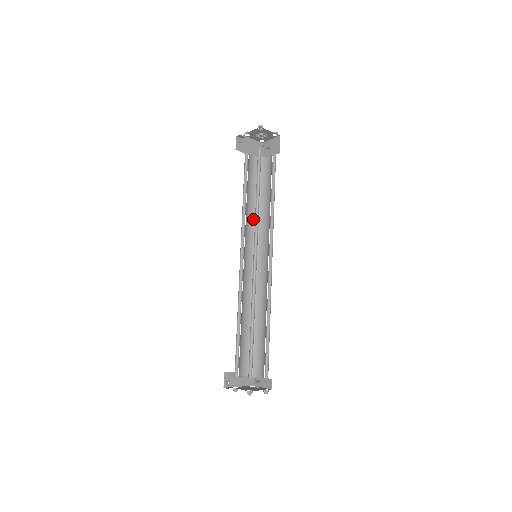
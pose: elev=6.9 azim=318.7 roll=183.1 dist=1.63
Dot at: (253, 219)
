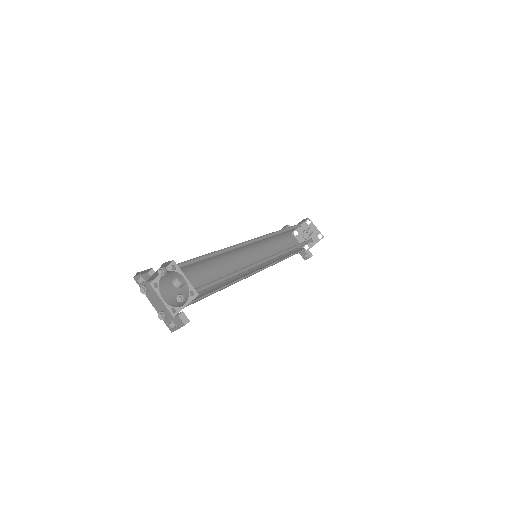
Dot at: occluded
